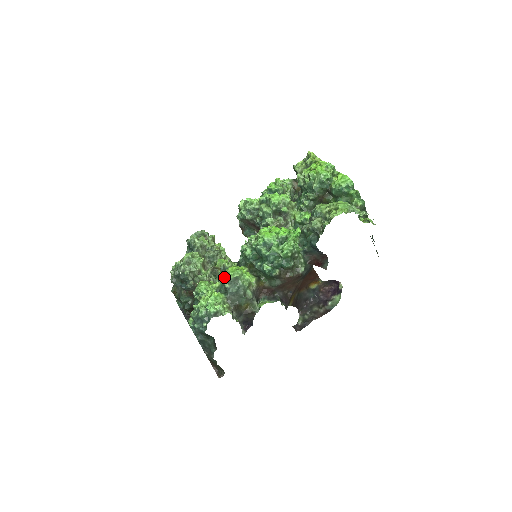
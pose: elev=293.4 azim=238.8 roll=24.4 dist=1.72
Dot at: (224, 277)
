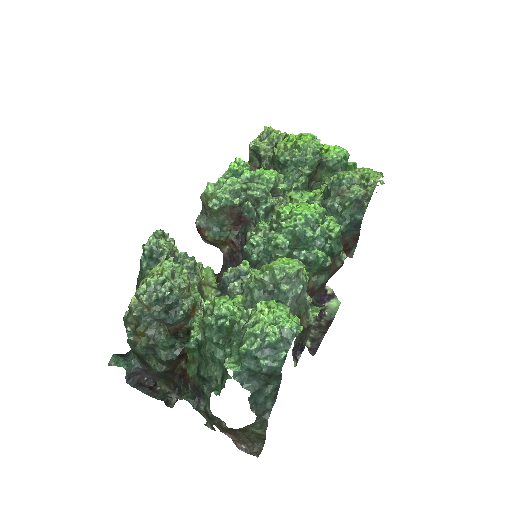
Dot at: (268, 277)
